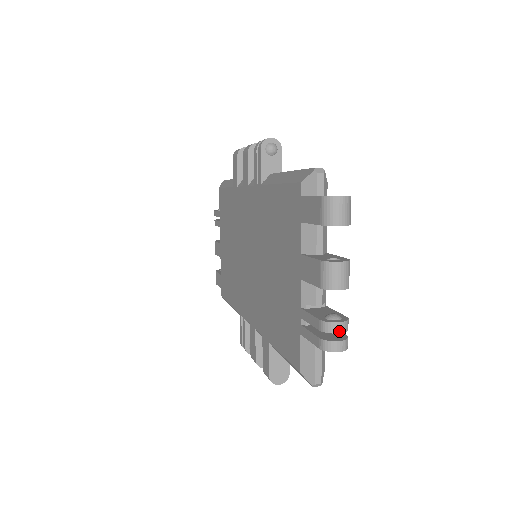
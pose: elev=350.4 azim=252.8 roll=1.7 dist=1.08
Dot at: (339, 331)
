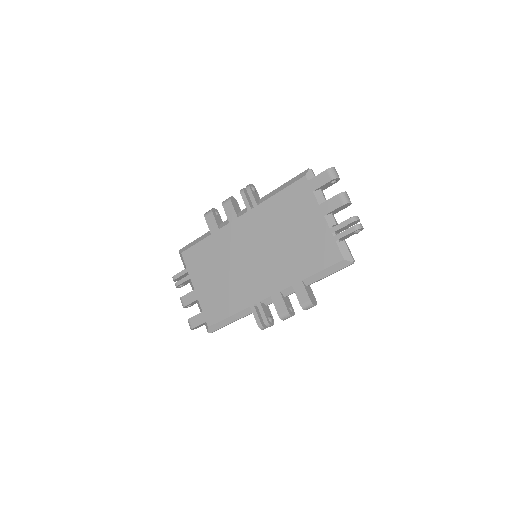
Dot at: (359, 219)
